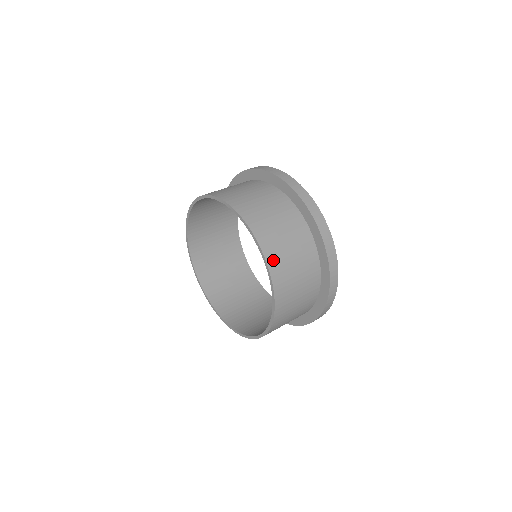
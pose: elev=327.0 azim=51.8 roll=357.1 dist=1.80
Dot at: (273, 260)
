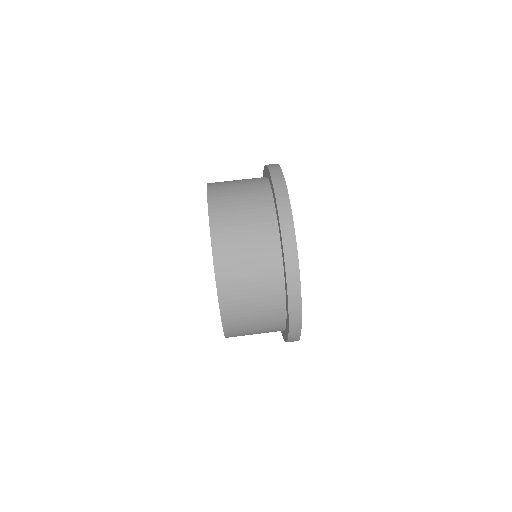
Dot at: (232, 331)
